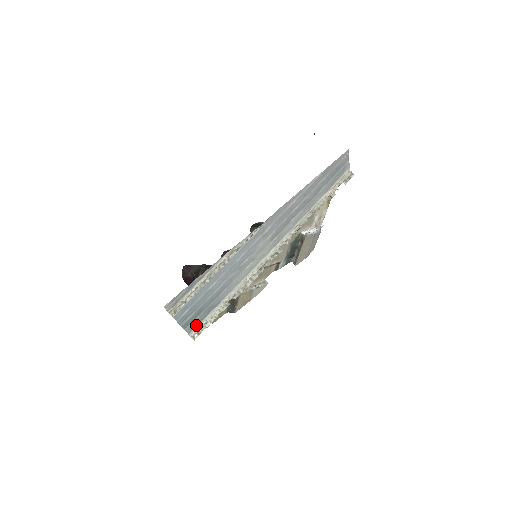
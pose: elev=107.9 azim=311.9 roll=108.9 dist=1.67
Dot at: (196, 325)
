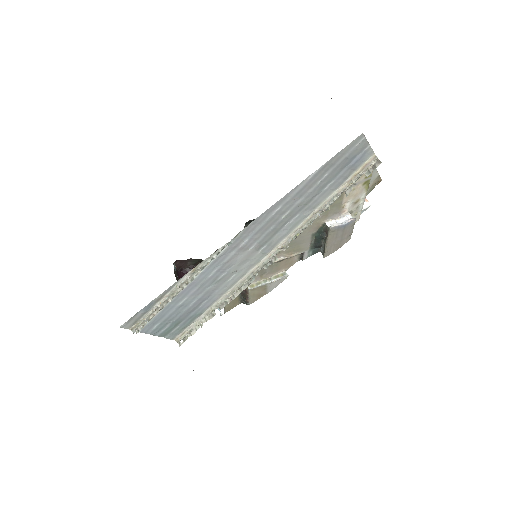
Dot at: (180, 332)
